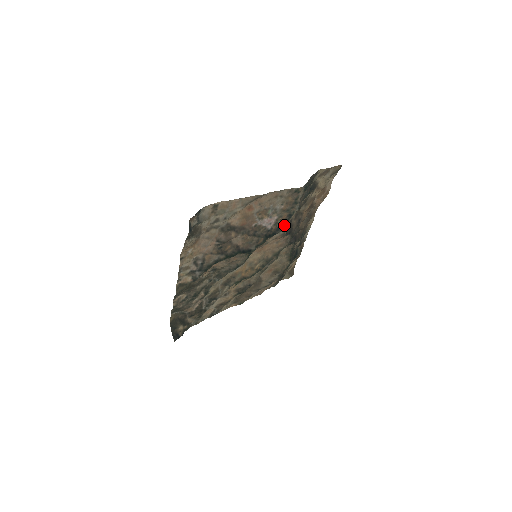
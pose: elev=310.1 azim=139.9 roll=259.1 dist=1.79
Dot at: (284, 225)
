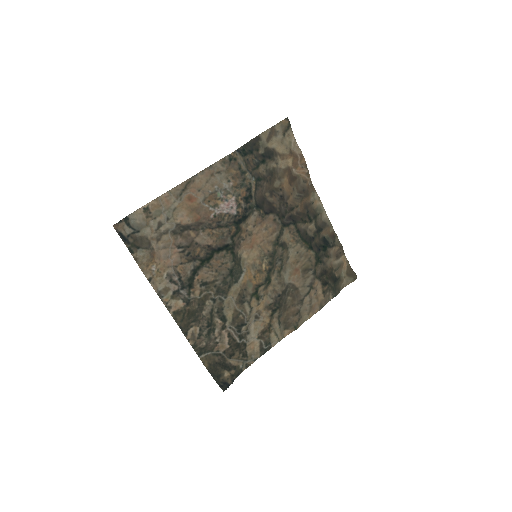
Dot at: (250, 203)
